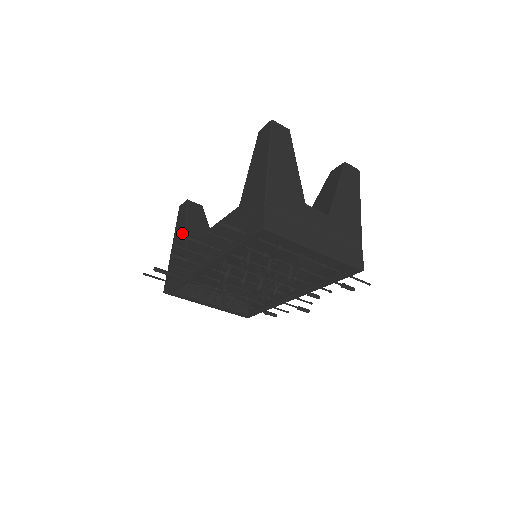
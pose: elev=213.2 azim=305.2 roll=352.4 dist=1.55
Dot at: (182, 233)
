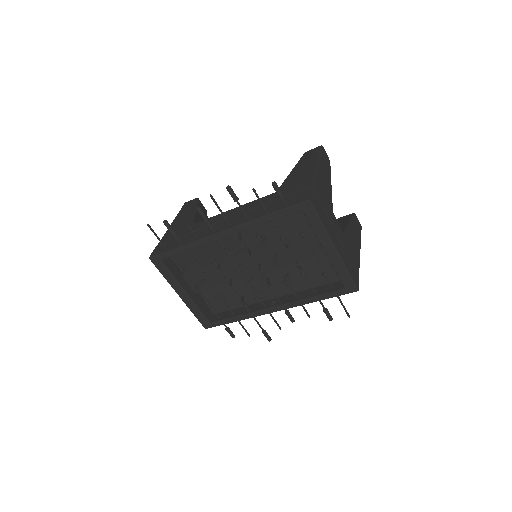
Dot at: (187, 217)
